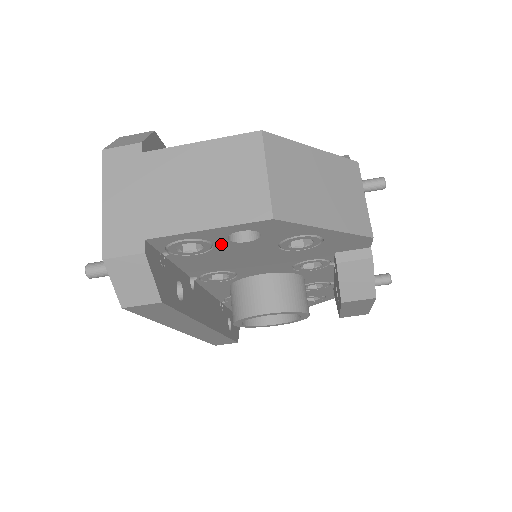
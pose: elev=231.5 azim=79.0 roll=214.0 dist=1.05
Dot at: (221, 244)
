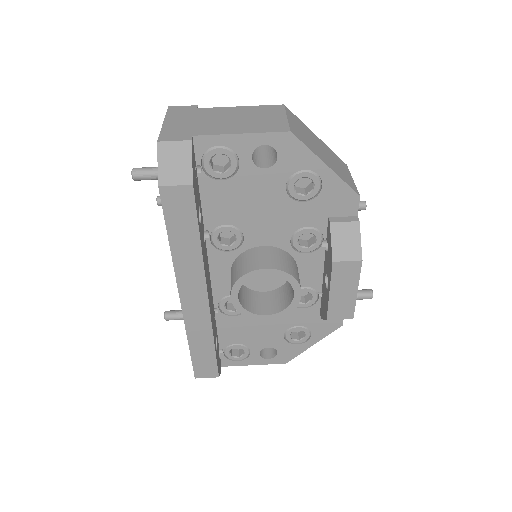
Dot at: (245, 166)
